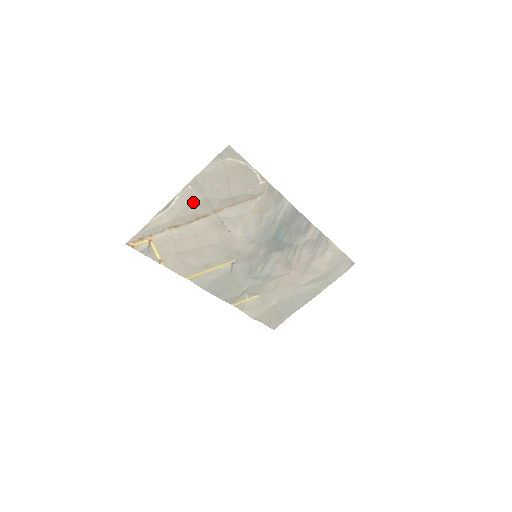
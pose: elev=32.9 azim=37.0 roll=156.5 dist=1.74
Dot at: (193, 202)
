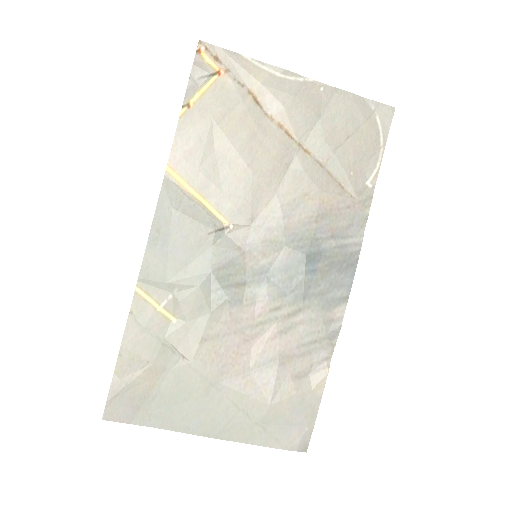
Dot at: (304, 103)
